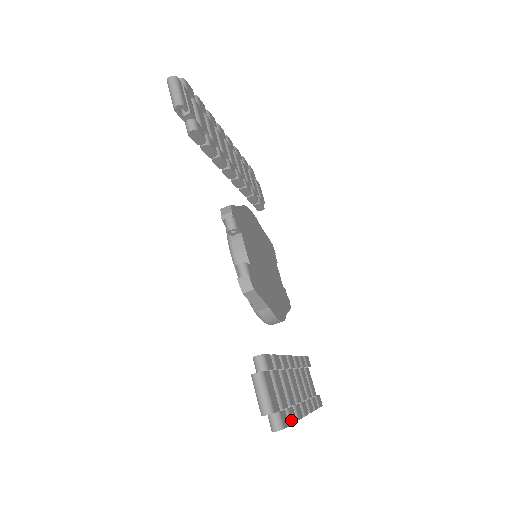
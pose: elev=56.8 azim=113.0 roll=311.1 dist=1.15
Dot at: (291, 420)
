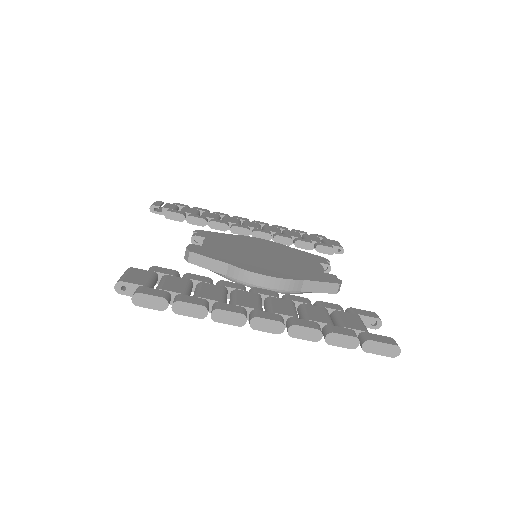
Dot at: (179, 299)
